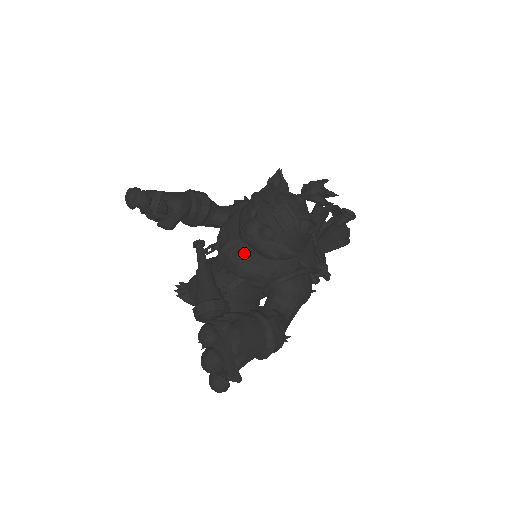
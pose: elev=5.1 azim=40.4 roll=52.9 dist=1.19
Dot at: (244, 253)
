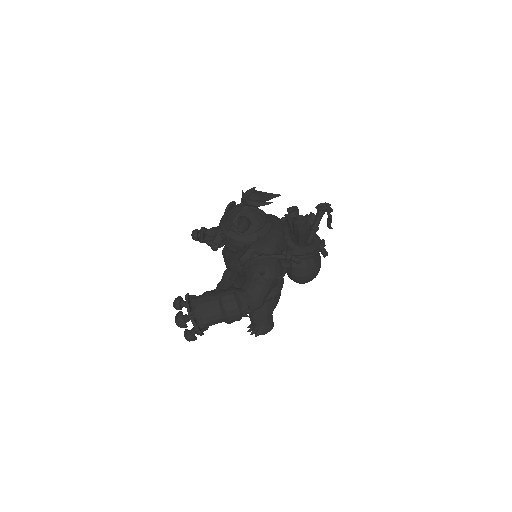
Dot at: (226, 253)
